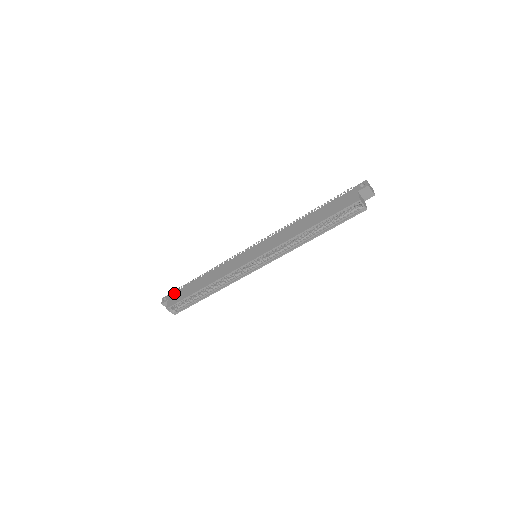
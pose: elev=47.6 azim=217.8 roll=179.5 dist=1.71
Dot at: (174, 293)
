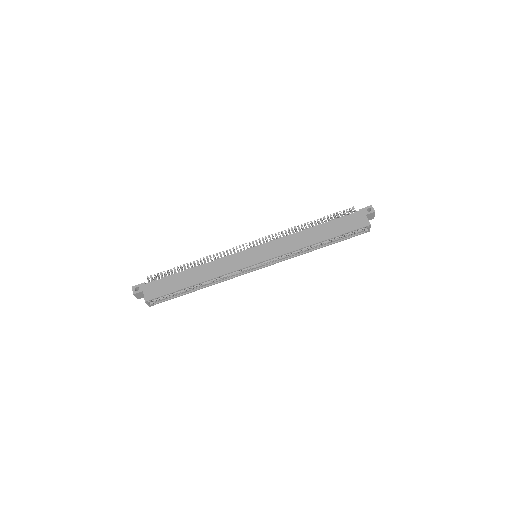
Dot at: (151, 283)
